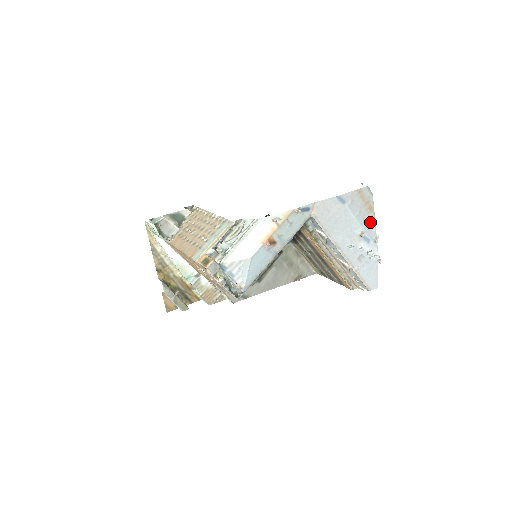
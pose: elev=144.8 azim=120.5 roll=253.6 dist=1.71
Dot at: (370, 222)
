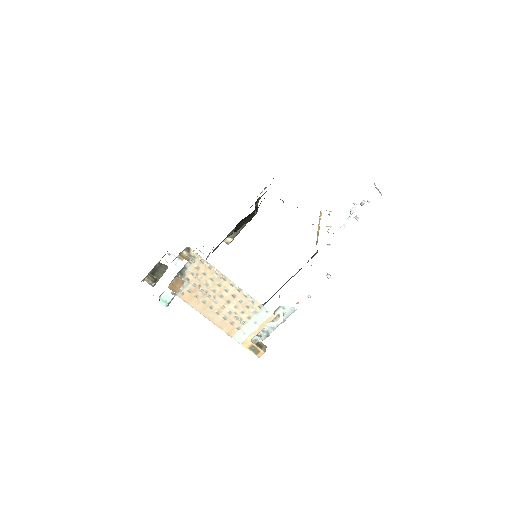
Dot at: occluded
